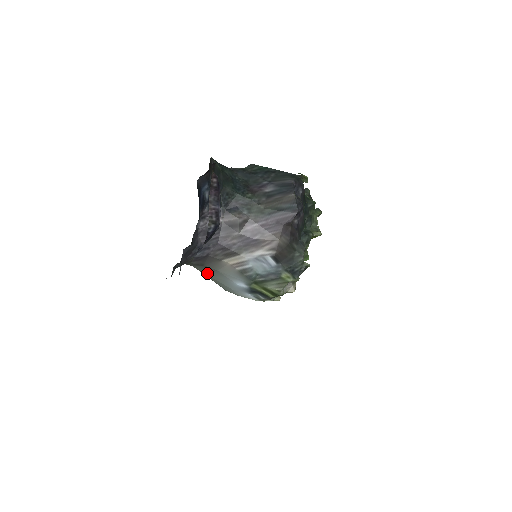
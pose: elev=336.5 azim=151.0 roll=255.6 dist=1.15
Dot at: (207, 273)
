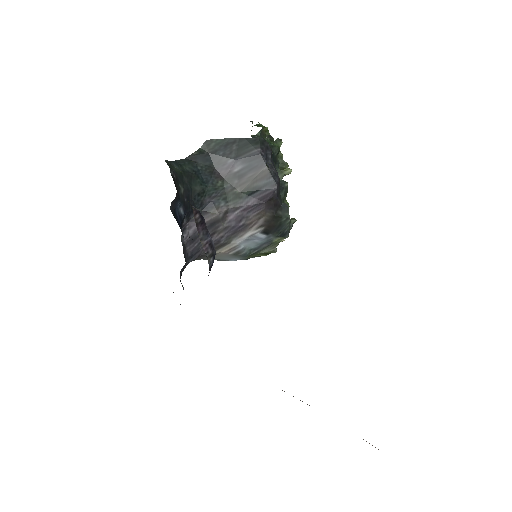
Dot at: occluded
